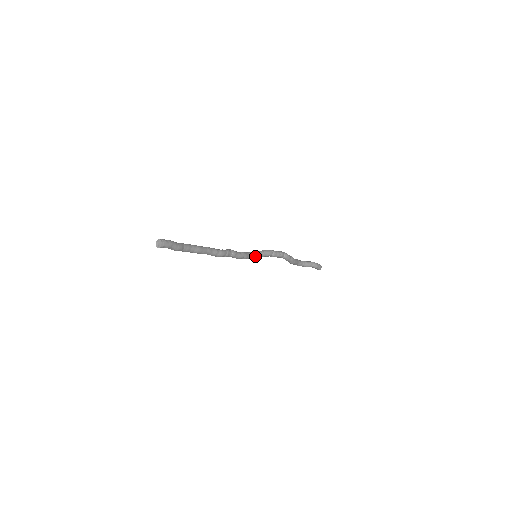
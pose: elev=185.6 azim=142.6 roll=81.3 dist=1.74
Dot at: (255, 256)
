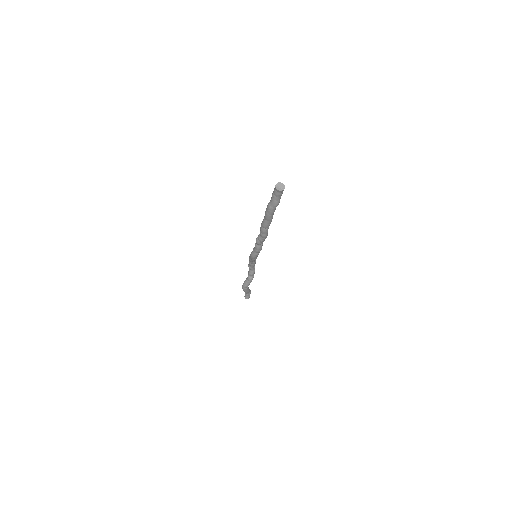
Dot at: occluded
